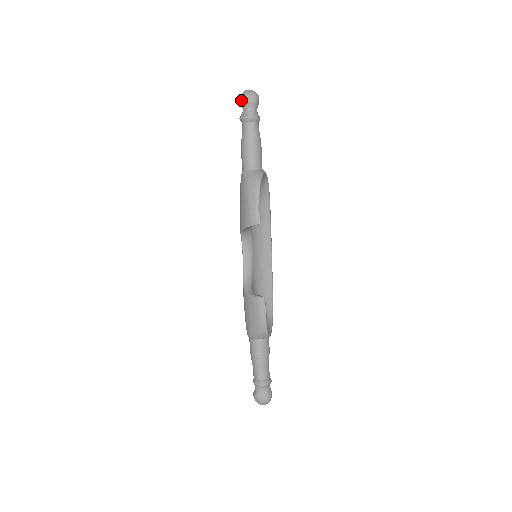
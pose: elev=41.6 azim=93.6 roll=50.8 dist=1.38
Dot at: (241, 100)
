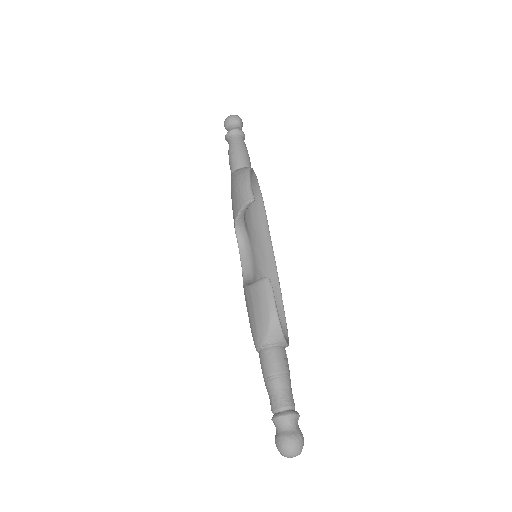
Dot at: (225, 122)
